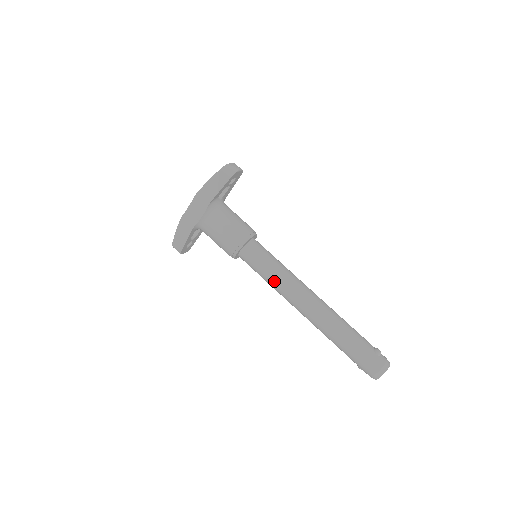
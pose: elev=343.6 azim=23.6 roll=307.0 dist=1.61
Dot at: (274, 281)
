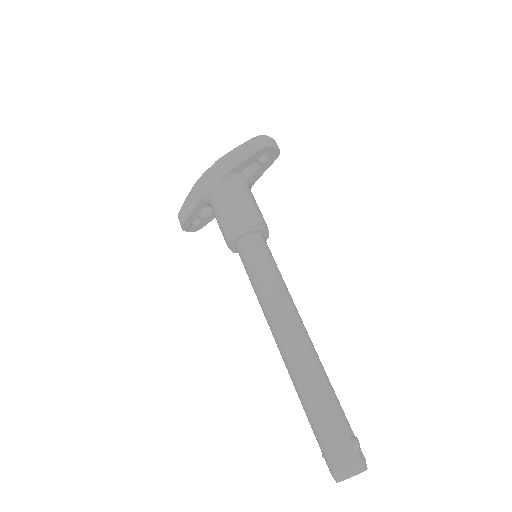
Dot at: (260, 290)
